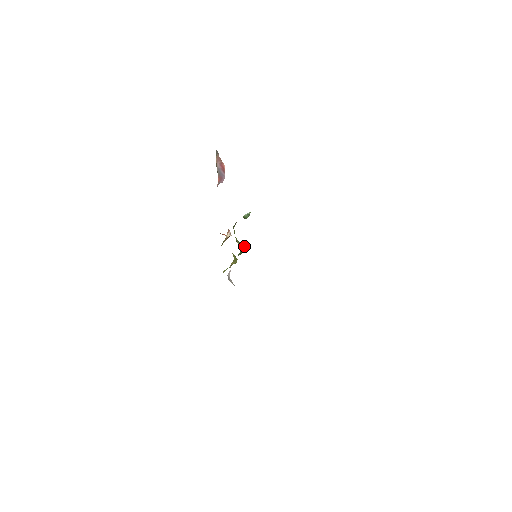
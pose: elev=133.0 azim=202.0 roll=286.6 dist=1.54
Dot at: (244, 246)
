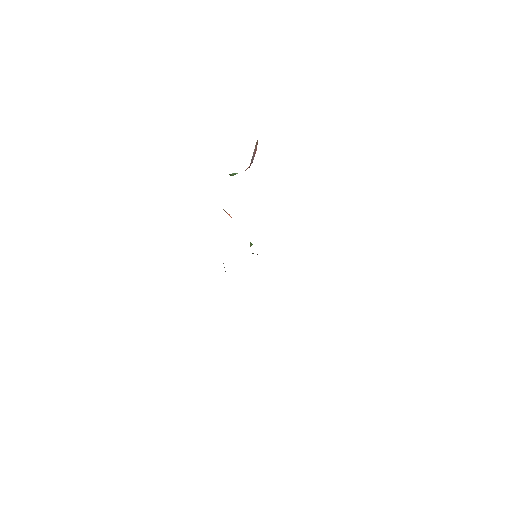
Dot at: (251, 245)
